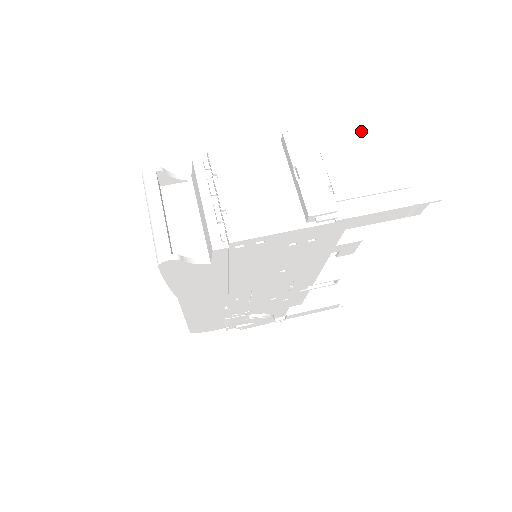
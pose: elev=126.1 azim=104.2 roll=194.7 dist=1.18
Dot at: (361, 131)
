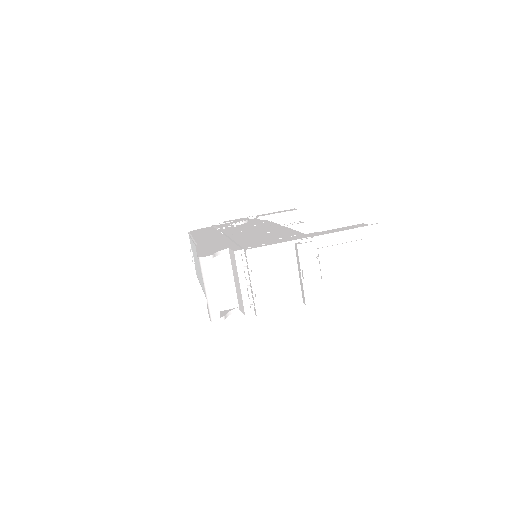
Dot at: (347, 237)
